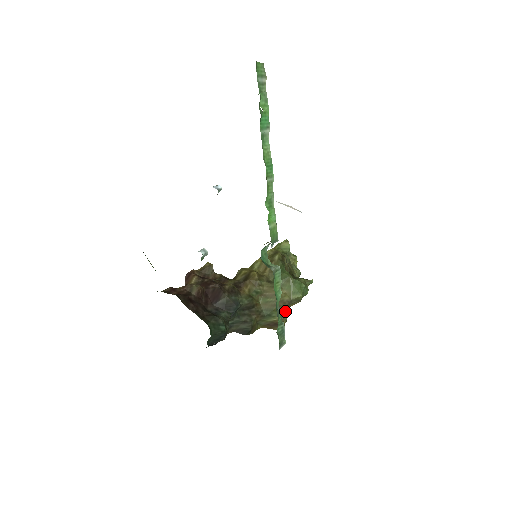
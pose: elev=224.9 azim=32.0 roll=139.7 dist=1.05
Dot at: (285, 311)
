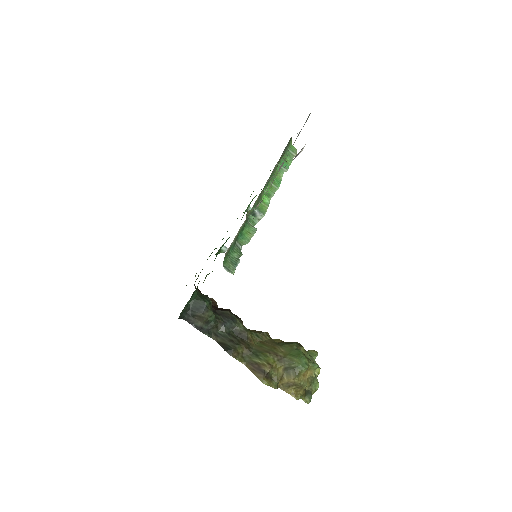
Dot at: (274, 363)
